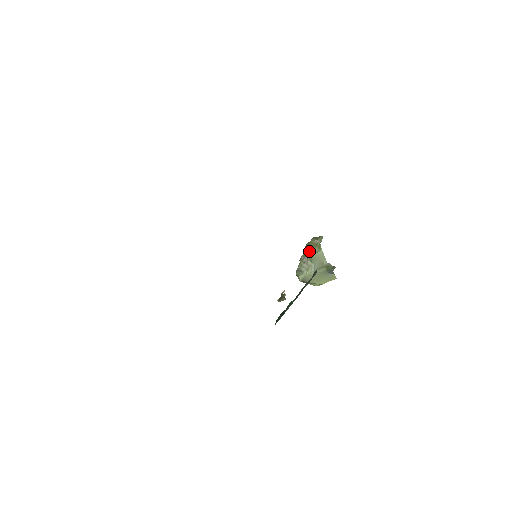
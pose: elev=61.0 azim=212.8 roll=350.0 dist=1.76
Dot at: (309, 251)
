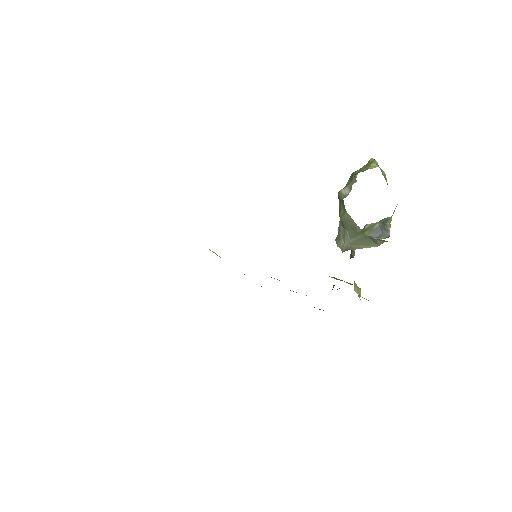
Dot at: (339, 209)
